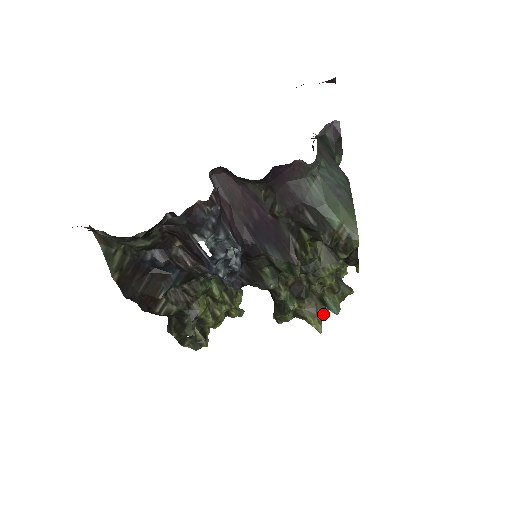
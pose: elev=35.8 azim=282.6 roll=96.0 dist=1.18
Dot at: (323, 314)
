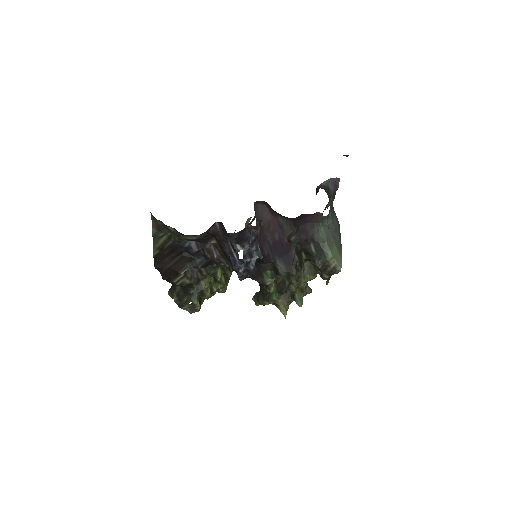
Dot at: occluded
